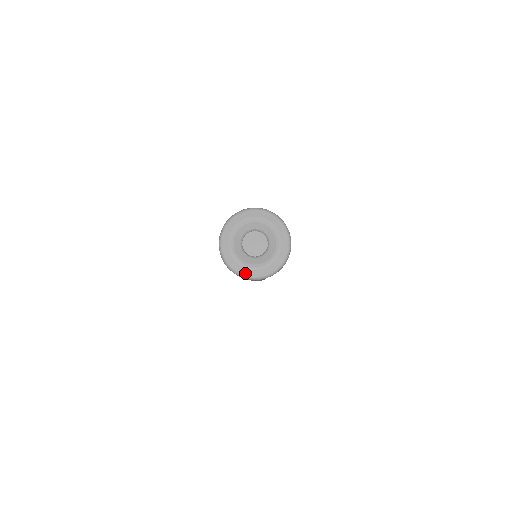
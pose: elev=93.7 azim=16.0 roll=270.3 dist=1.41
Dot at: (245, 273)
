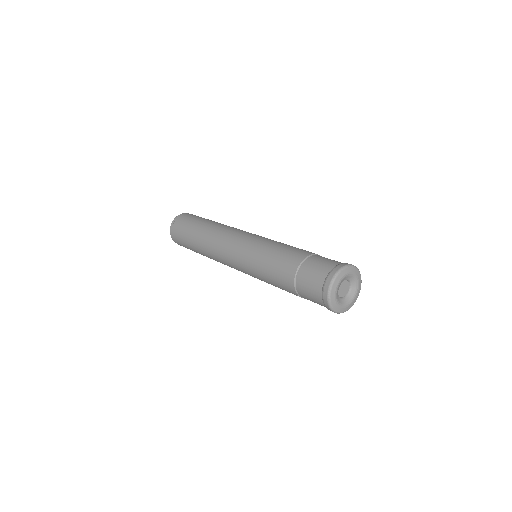
Dot at: (337, 310)
